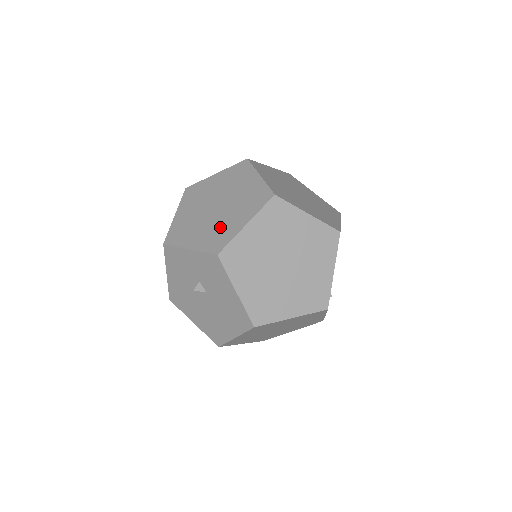
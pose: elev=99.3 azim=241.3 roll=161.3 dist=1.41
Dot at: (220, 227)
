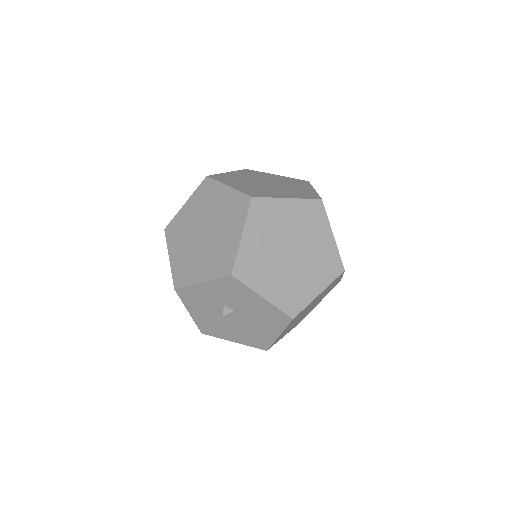
Dot at: (219, 249)
